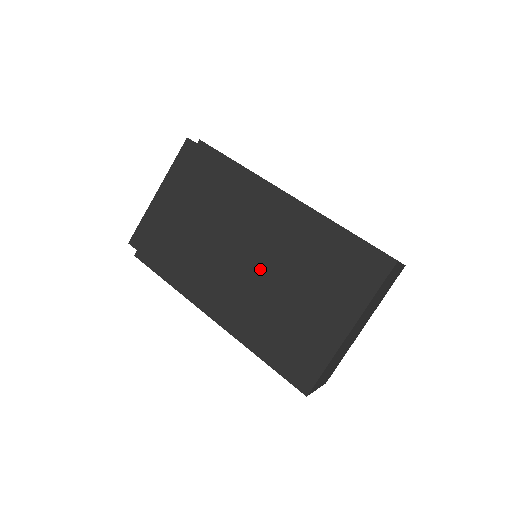
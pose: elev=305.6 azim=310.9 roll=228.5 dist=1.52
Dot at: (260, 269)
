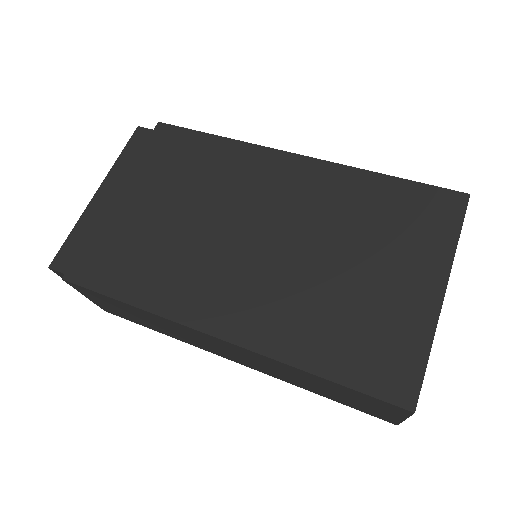
Dot at: (282, 247)
